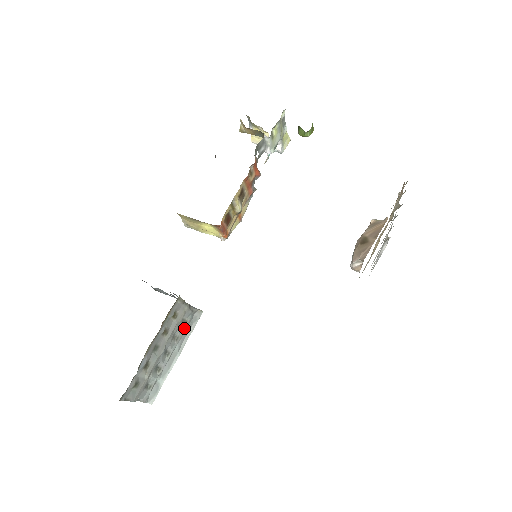
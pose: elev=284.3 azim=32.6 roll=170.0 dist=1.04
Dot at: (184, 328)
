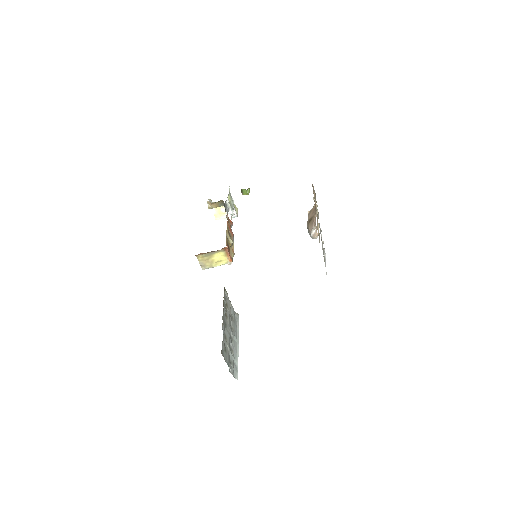
Dot at: (233, 323)
